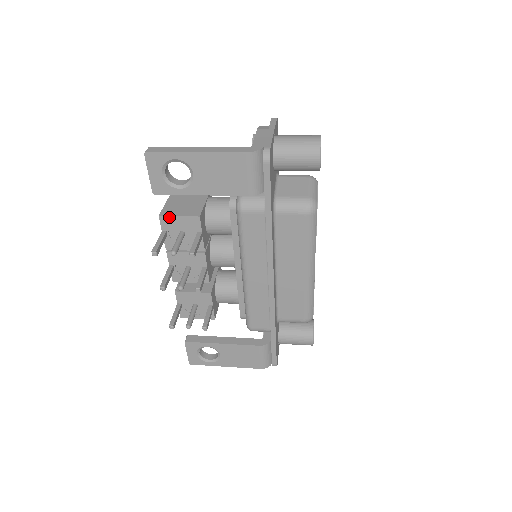
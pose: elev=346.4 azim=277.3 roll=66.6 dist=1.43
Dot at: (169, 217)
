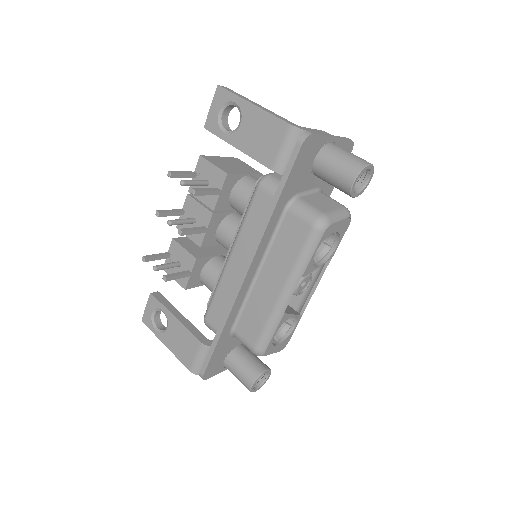
Dot at: (206, 161)
